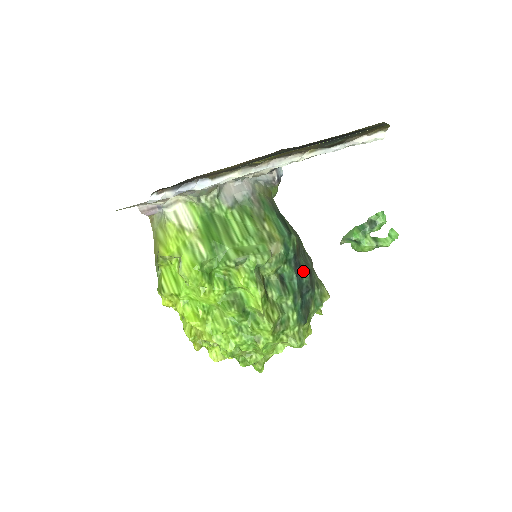
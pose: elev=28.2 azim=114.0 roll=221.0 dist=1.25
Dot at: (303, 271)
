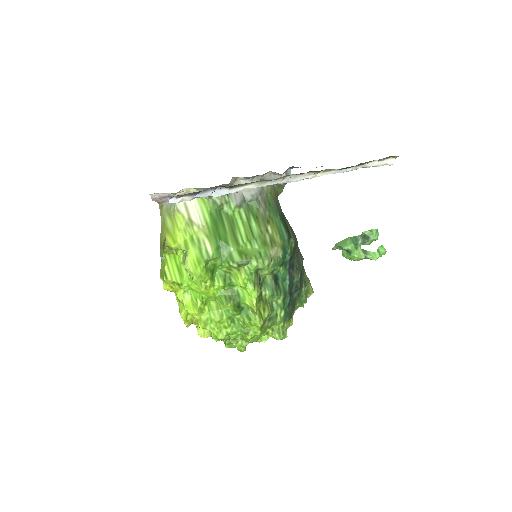
Dot at: (295, 272)
